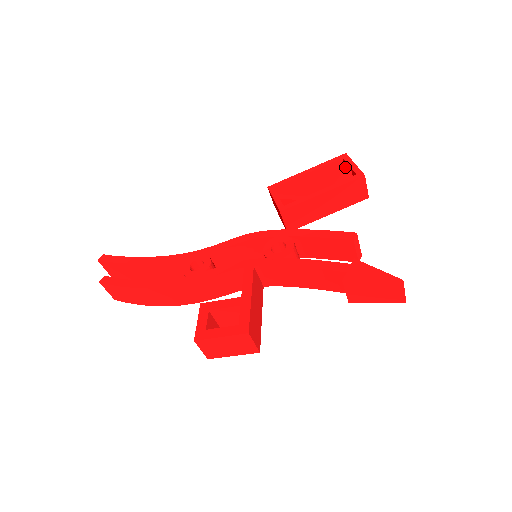
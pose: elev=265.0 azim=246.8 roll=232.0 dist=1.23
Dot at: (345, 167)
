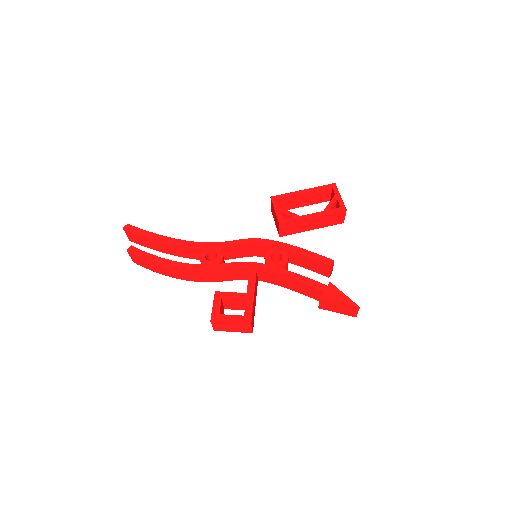
Dot at: (333, 197)
